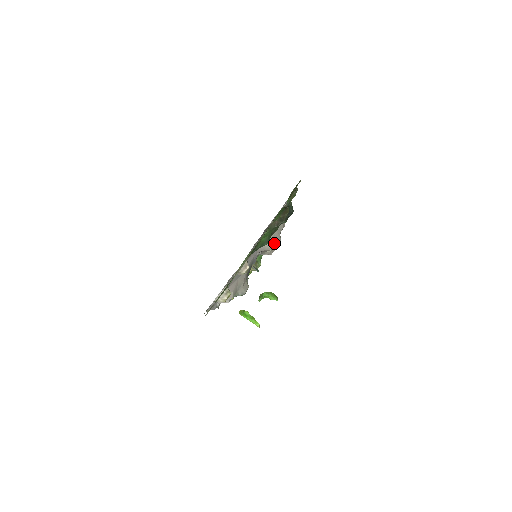
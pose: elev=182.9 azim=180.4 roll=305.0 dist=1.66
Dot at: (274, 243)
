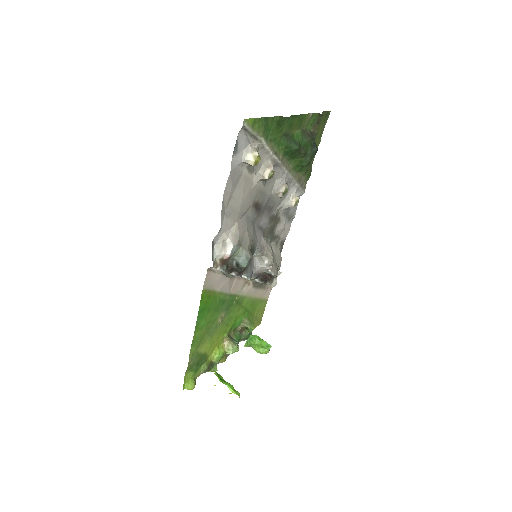
Dot at: (273, 262)
